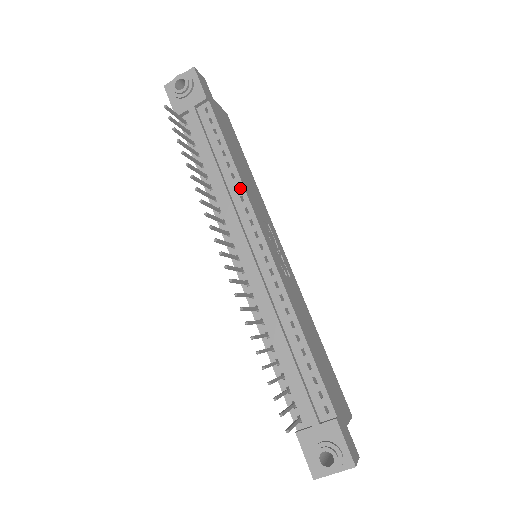
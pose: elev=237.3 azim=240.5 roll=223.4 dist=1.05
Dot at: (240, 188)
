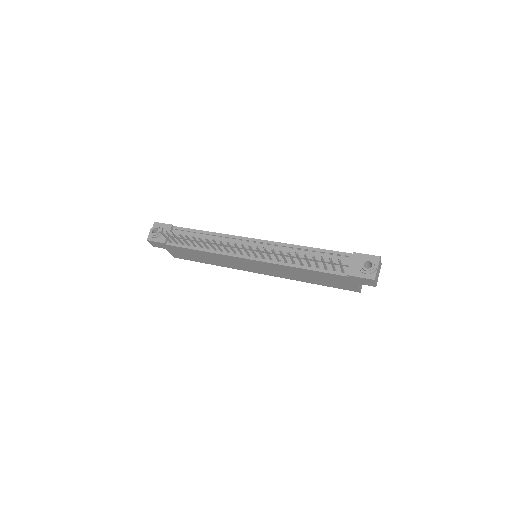
Dot at: (222, 236)
